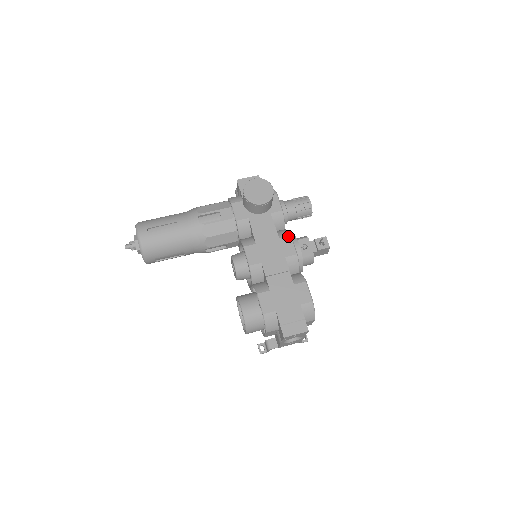
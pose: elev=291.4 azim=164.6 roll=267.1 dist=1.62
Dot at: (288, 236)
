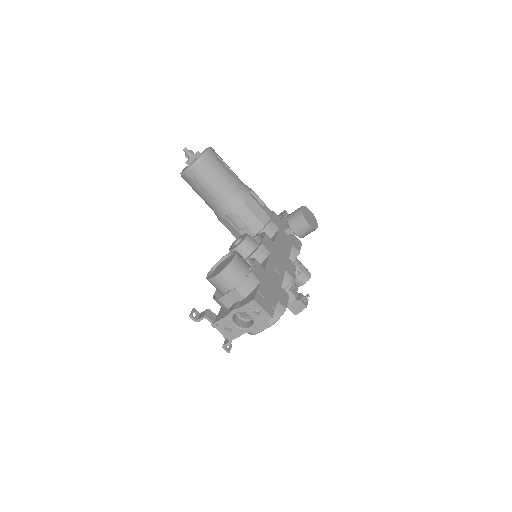
Dot at: occluded
